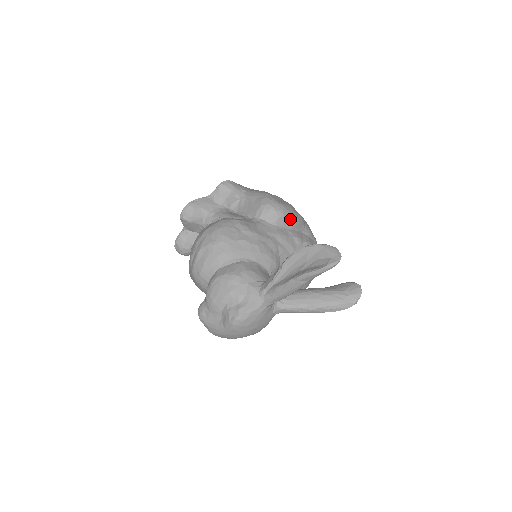
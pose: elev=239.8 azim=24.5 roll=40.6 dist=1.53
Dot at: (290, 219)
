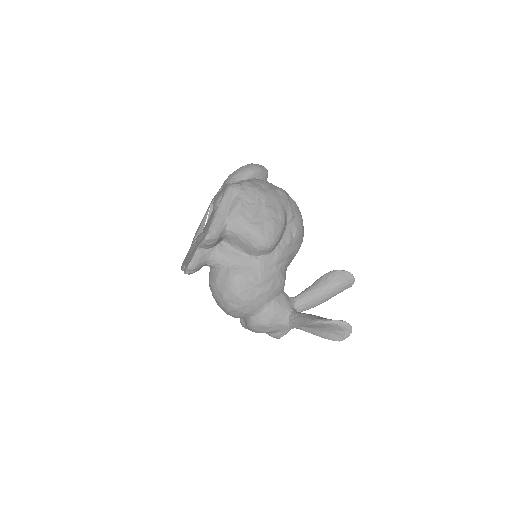
Dot at: (280, 238)
